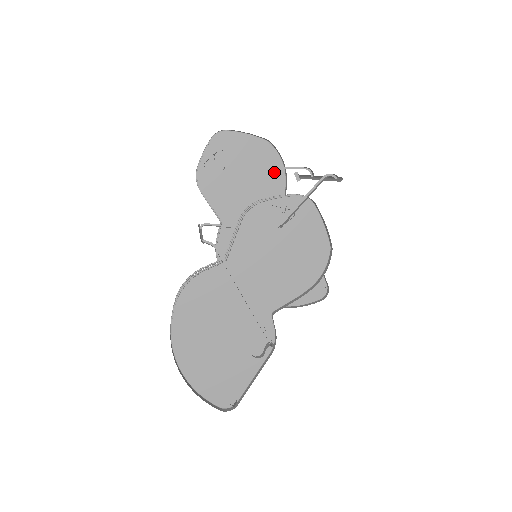
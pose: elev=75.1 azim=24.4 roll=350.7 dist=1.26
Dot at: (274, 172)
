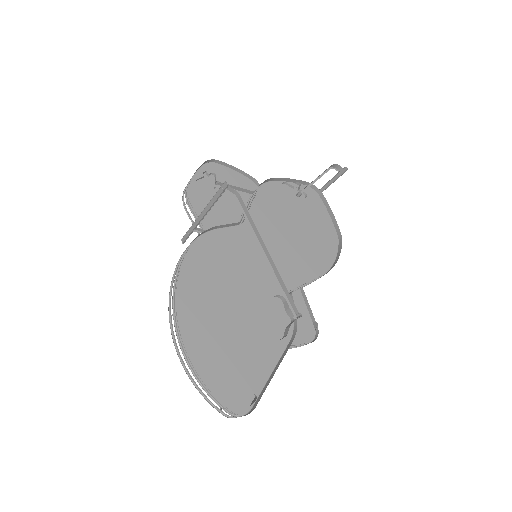
Dot at: occluded
